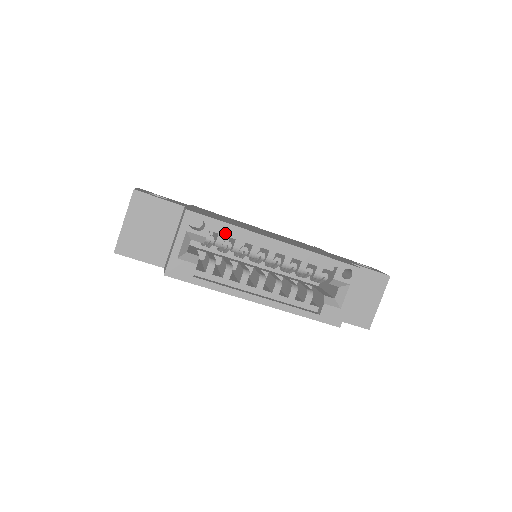
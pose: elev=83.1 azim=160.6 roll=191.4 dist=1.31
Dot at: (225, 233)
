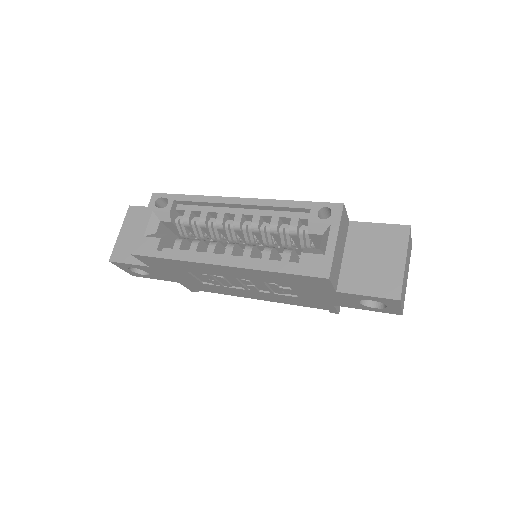
Dot at: (191, 208)
